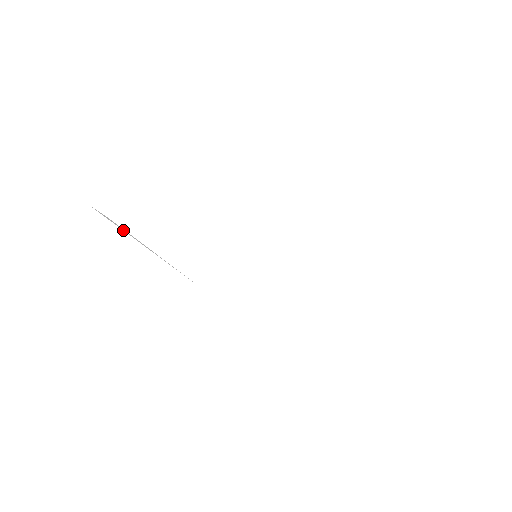
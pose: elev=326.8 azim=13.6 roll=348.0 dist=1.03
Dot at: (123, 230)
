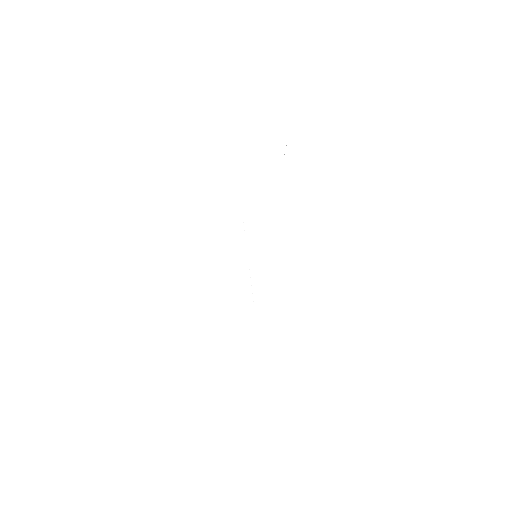
Dot at: occluded
